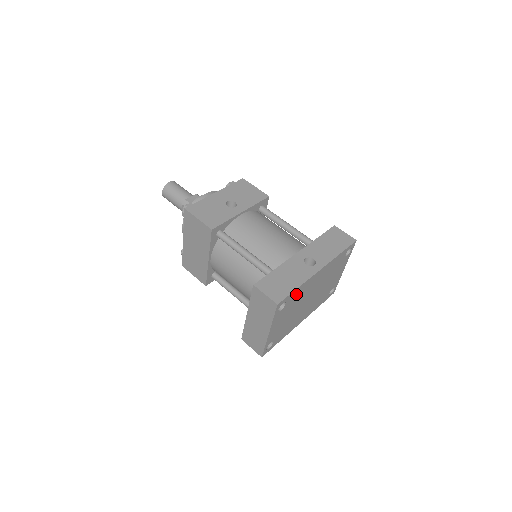
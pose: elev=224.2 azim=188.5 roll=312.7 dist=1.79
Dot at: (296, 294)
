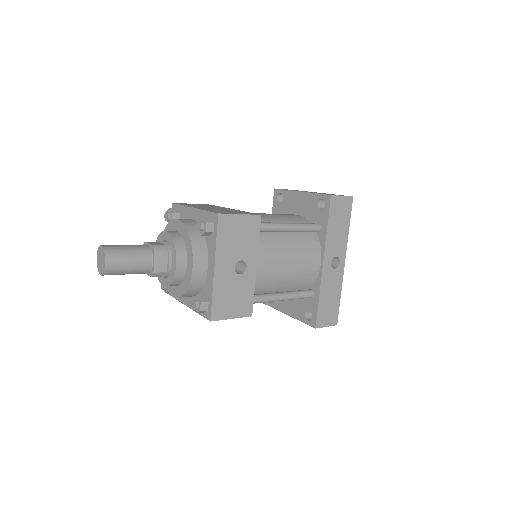
Dot at: occluded
